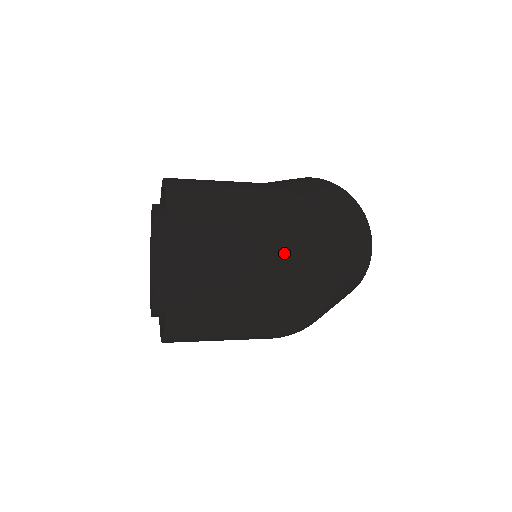
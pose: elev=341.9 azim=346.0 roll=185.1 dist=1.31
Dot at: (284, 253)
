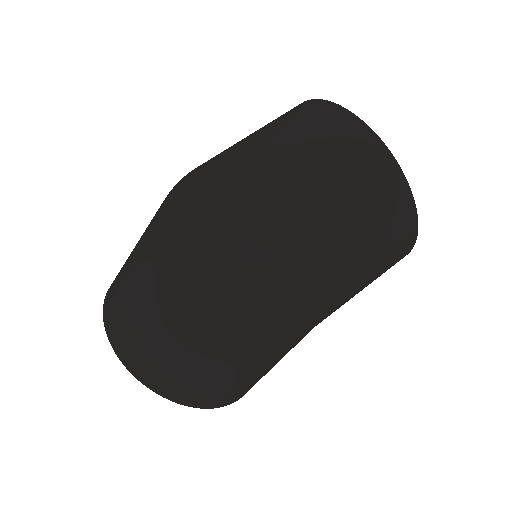
Dot at: (159, 238)
